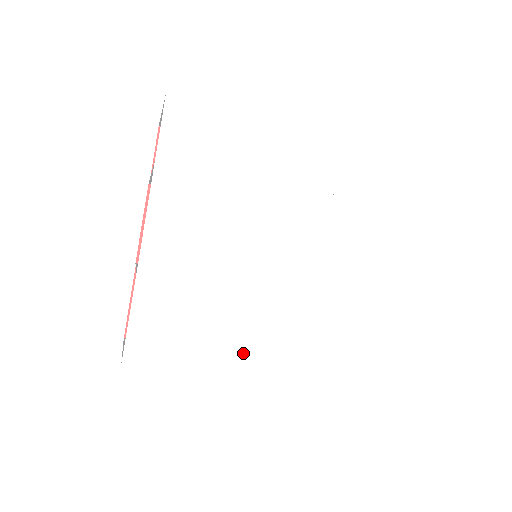
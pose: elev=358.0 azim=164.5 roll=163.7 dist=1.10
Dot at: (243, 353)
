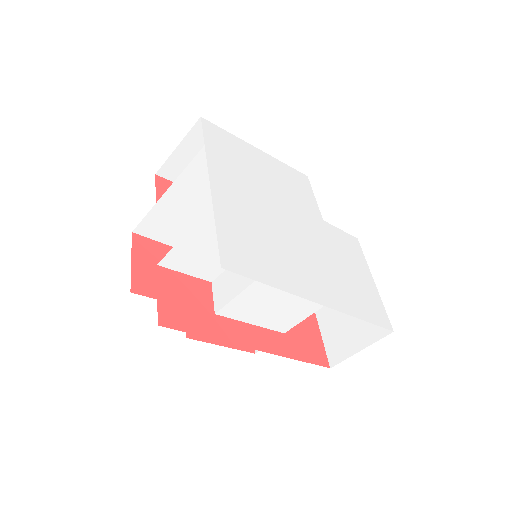
Dot at: (298, 282)
